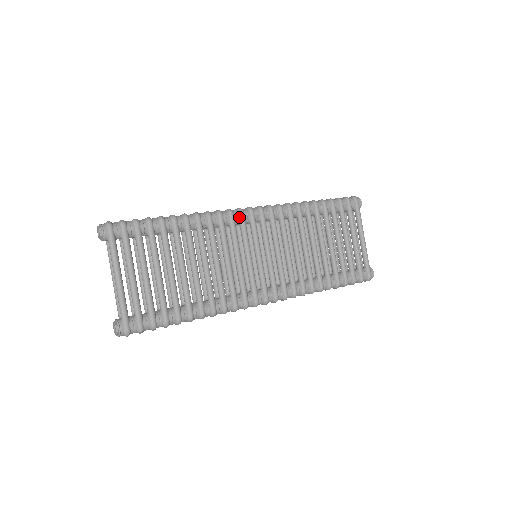
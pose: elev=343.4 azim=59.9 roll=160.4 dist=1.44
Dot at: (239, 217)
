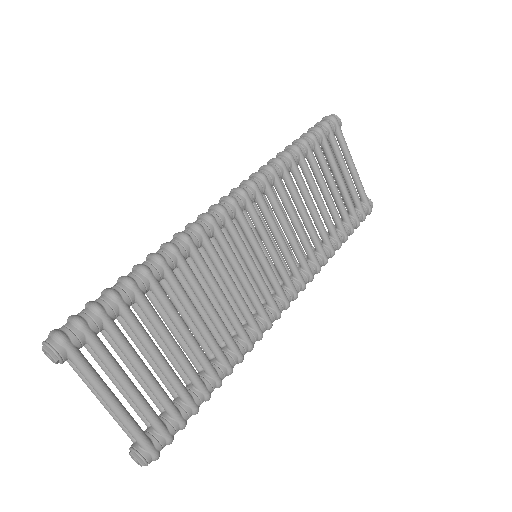
Dot at: (223, 219)
